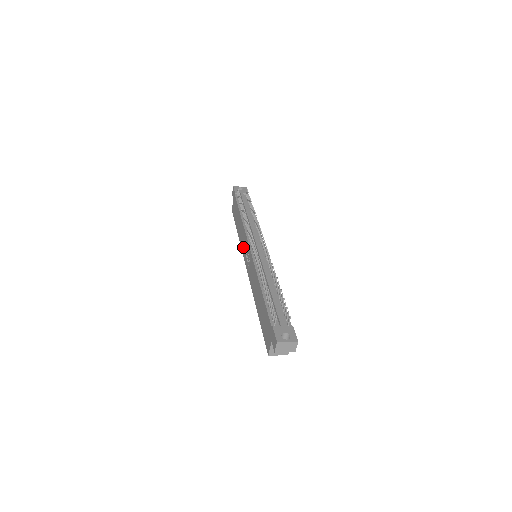
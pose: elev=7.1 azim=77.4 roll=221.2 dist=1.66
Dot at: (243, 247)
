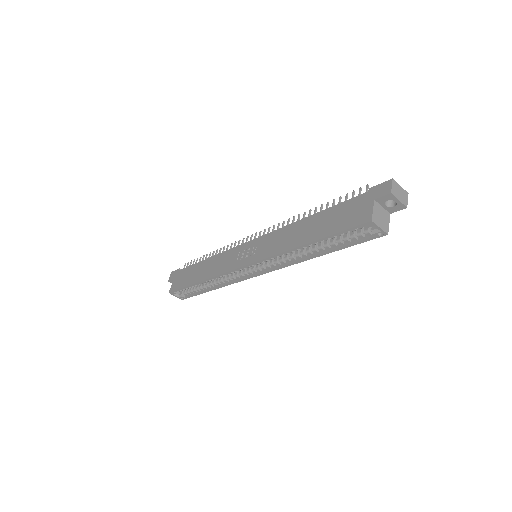
Dot at: (227, 265)
